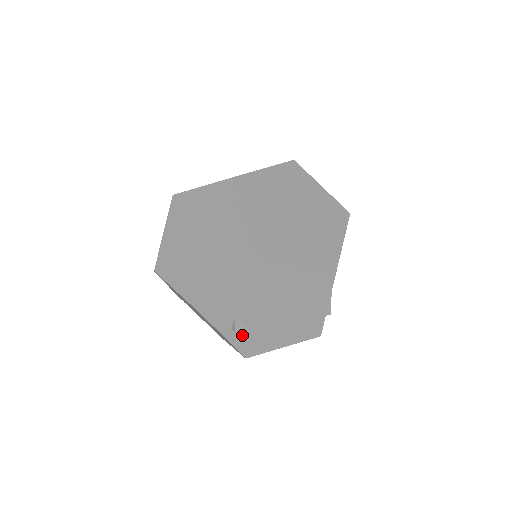
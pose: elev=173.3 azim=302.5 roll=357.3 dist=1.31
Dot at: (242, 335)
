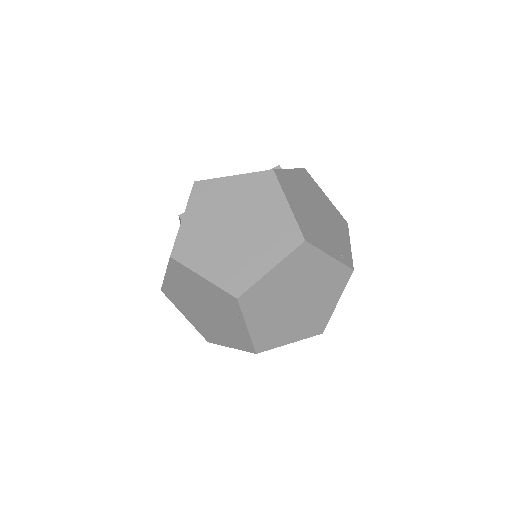
Dot at: occluded
